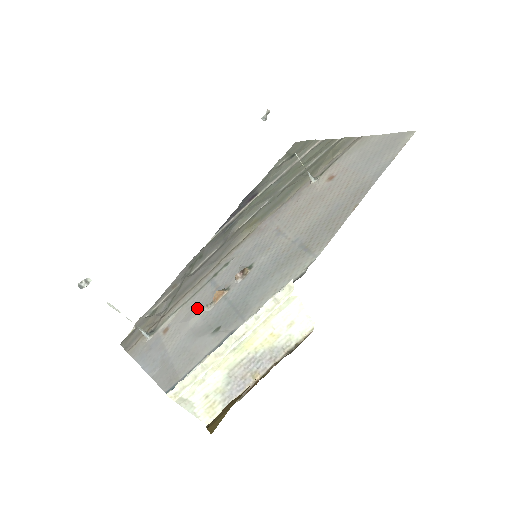
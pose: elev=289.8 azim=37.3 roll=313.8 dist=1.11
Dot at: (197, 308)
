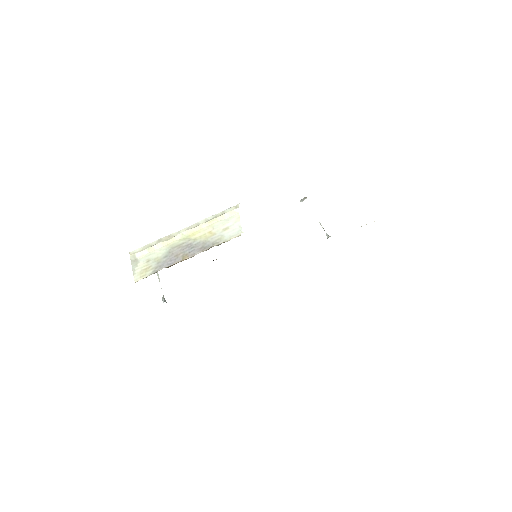
Dot at: occluded
